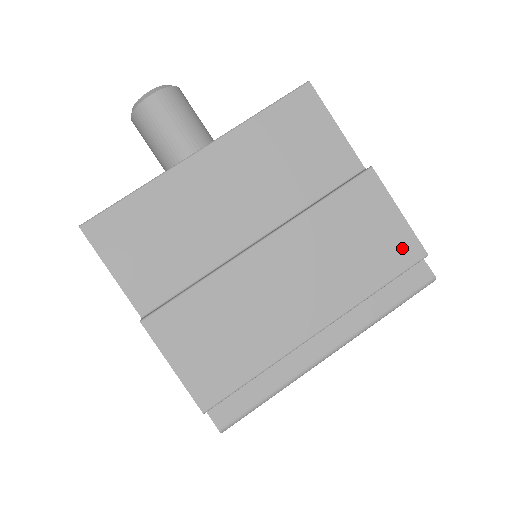
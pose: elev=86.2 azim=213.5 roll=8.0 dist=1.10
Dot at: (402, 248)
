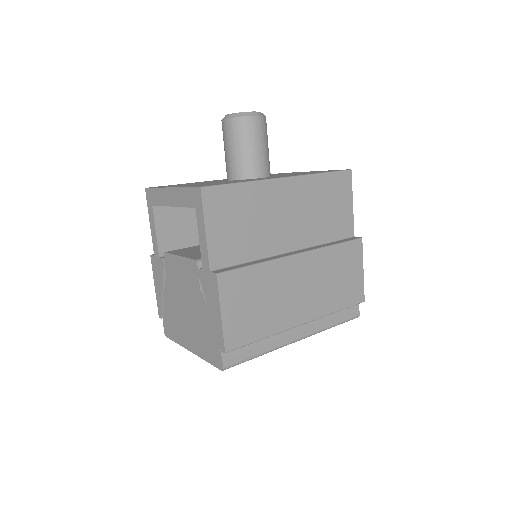
Dot at: (356, 292)
